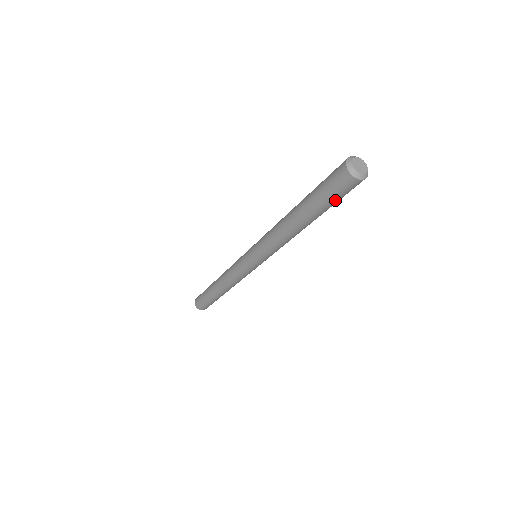
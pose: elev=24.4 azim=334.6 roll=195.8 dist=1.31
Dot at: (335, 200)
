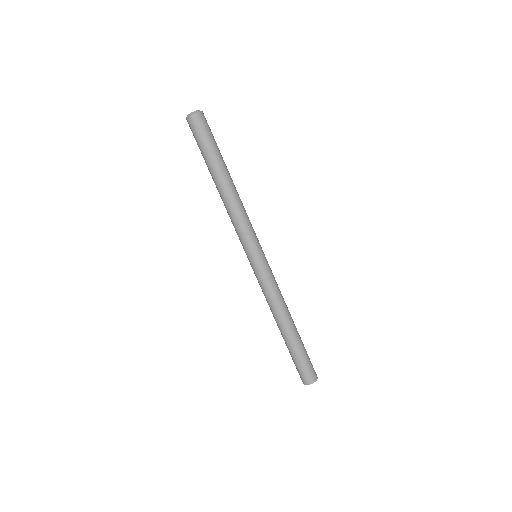
Dot at: (211, 140)
